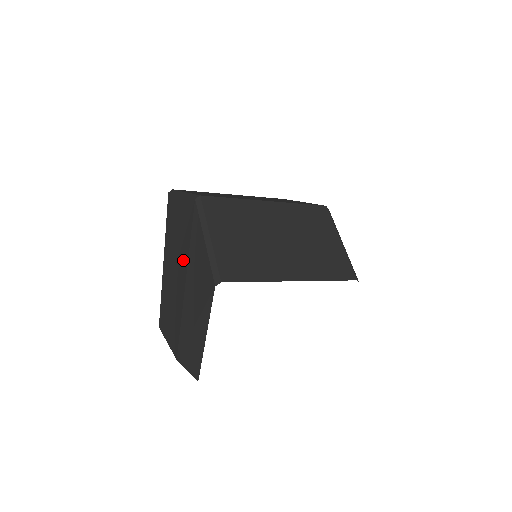
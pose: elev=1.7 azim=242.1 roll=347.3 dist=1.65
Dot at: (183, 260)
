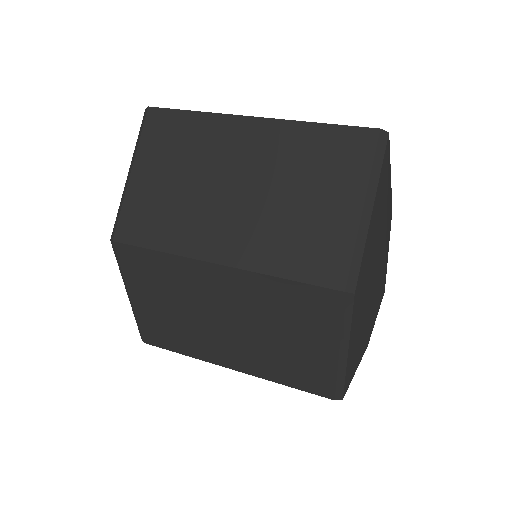
Dot at: occluded
